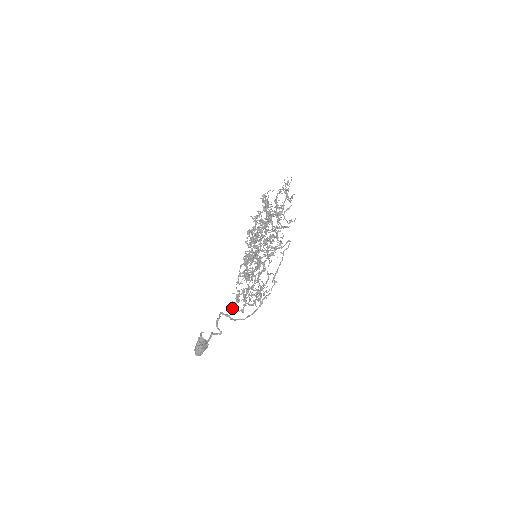
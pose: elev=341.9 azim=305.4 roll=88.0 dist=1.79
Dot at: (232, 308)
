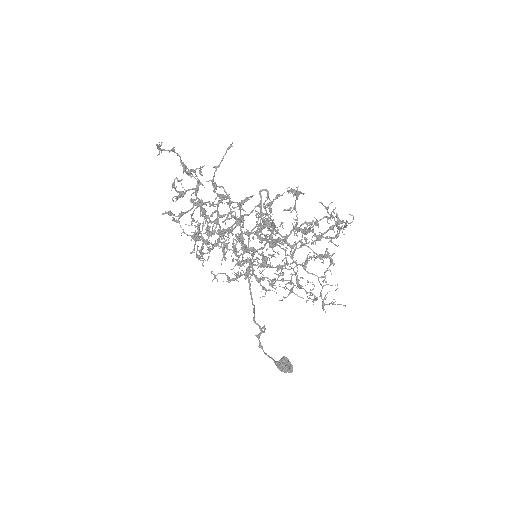
Dot at: (217, 281)
